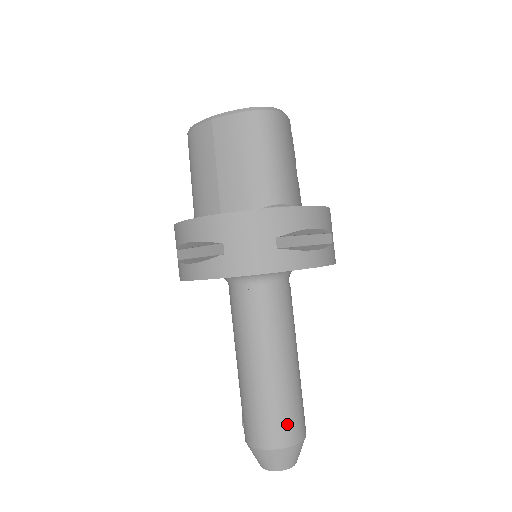
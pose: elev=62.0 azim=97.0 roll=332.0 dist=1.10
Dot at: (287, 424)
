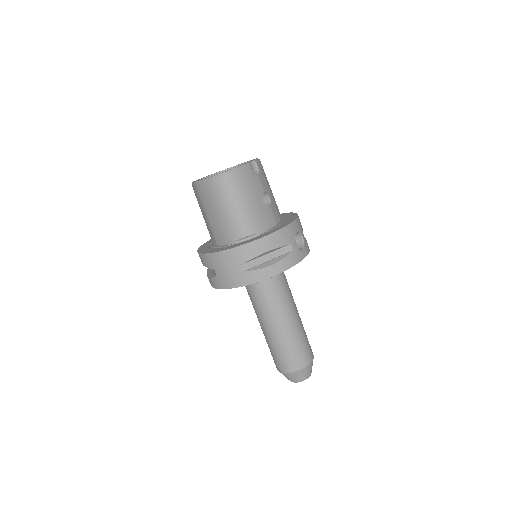
Dot at: (291, 359)
